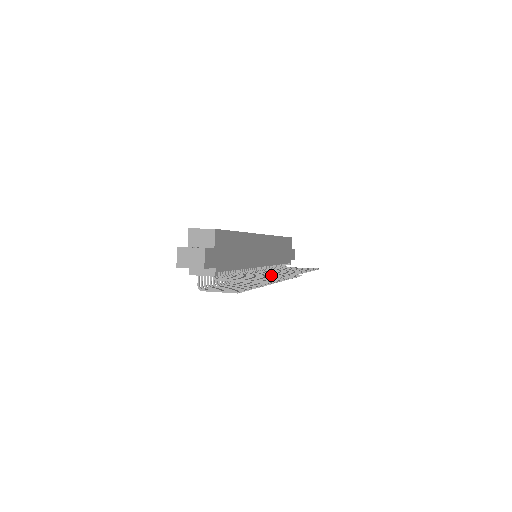
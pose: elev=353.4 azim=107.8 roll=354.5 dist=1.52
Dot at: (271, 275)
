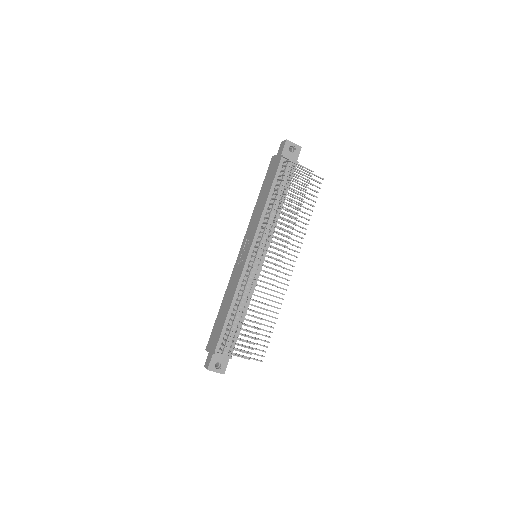
Dot at: (297, 225)
